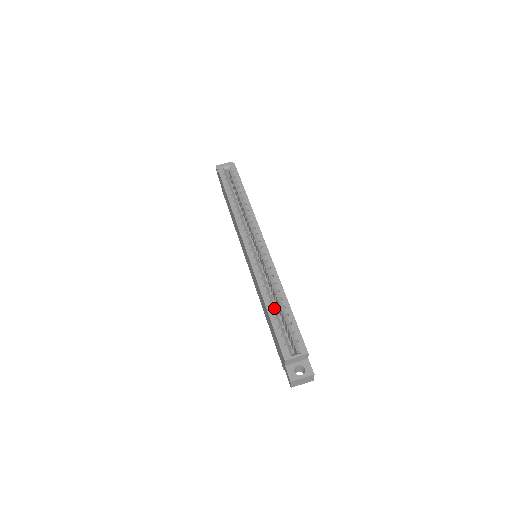
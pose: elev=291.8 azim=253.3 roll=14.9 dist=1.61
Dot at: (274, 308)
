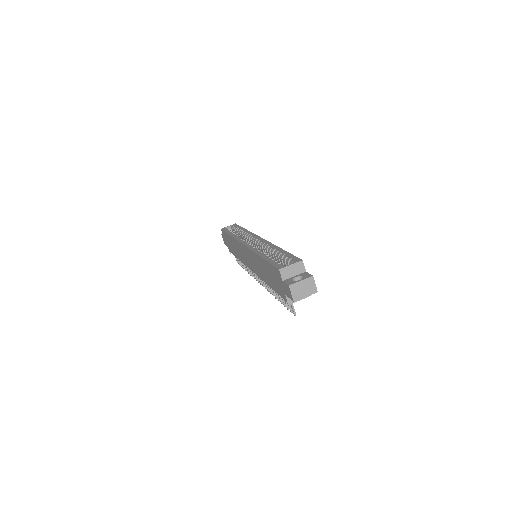
Dot at: (268, 255)
